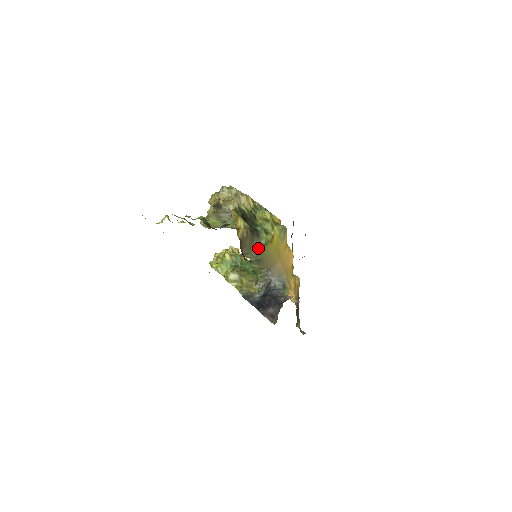
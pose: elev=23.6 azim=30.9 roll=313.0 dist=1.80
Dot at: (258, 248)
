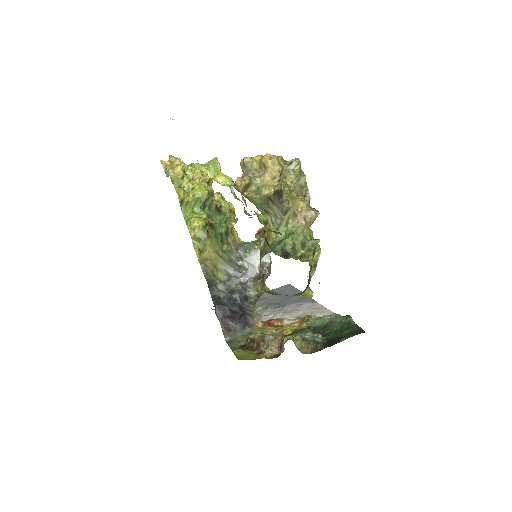
Dot at: occluded
